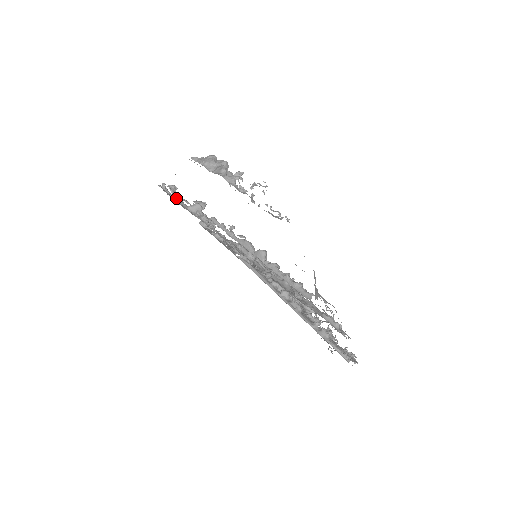
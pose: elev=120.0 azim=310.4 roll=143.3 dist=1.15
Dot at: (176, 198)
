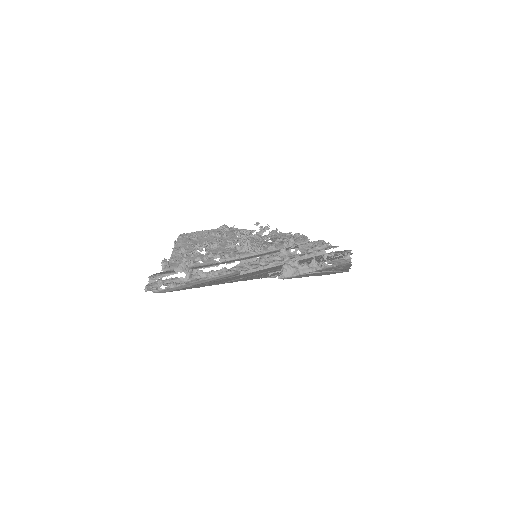
Dot at: (177, 284)
